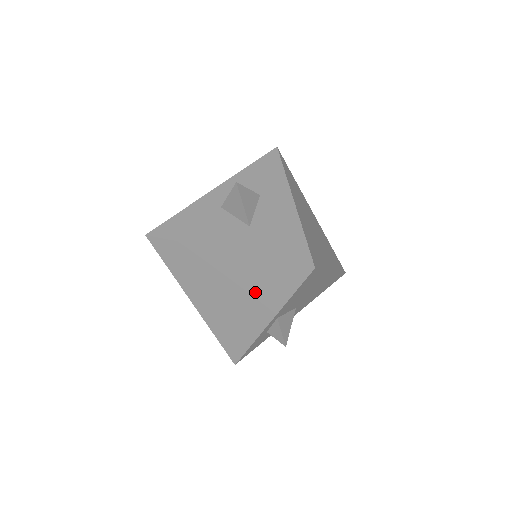
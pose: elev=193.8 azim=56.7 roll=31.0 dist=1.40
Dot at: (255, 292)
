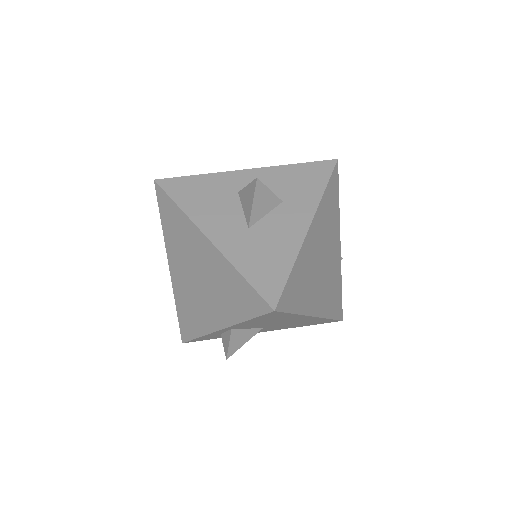
Dot at: (219, 294)
